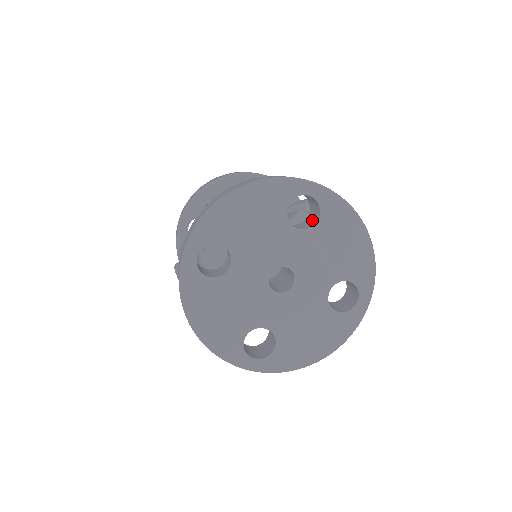
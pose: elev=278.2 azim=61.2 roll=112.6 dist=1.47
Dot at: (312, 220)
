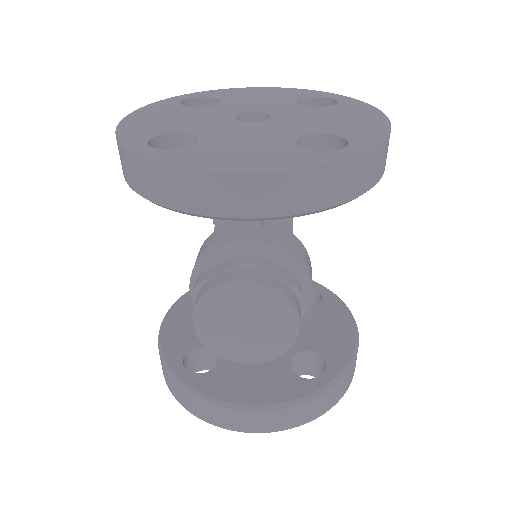
Dot at: occluded
